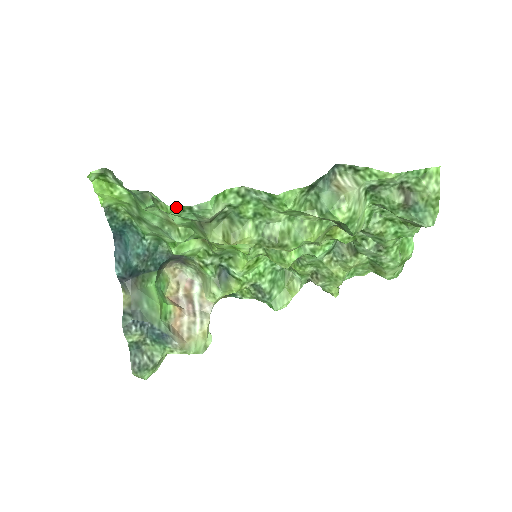
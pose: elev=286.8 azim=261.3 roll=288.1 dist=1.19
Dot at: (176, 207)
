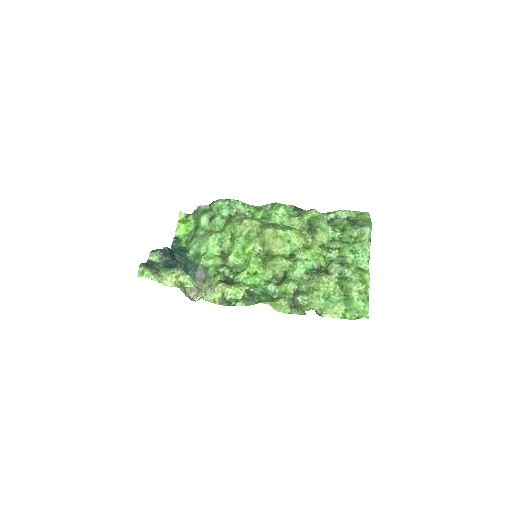
Dot at: (222, 200)
